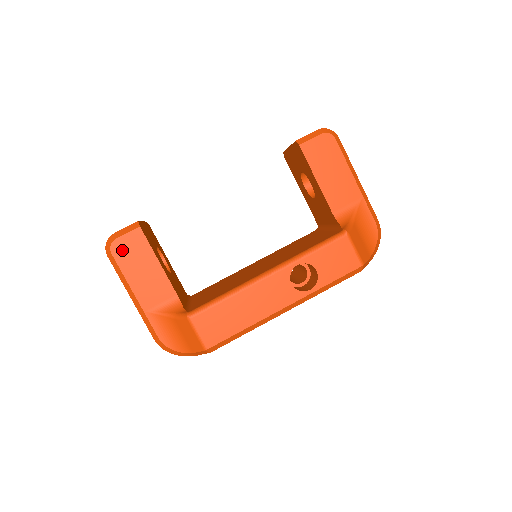
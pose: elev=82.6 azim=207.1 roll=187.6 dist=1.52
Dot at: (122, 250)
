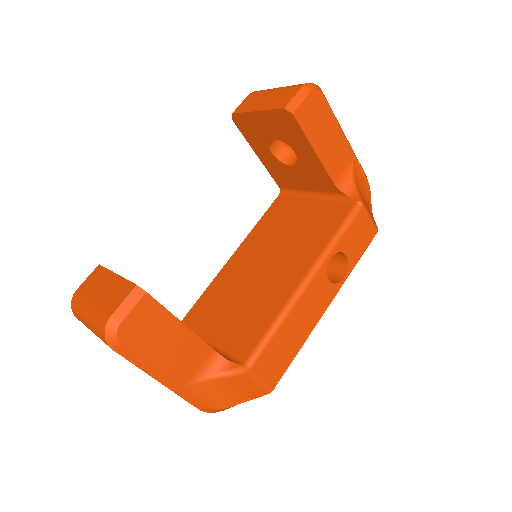
Dot at: (134, 333)
